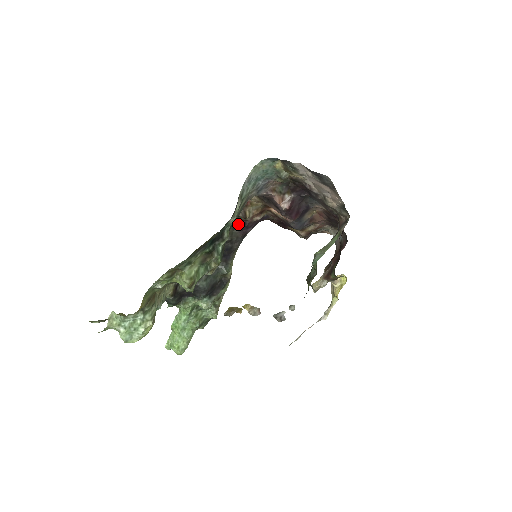
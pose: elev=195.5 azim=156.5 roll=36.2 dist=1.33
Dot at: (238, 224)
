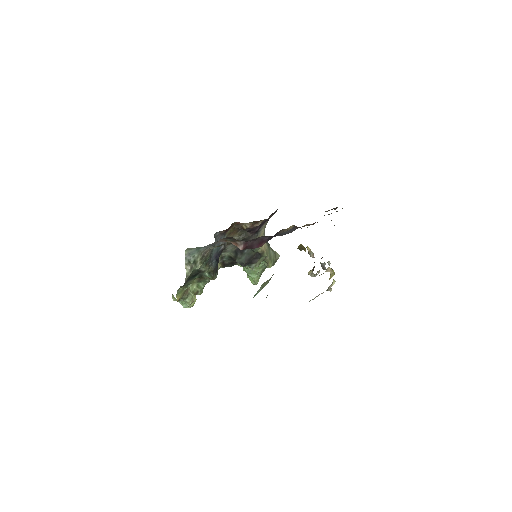
Dot at: (244, 230)
